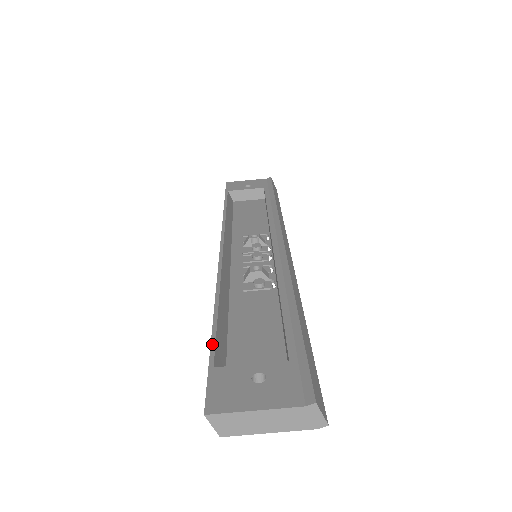
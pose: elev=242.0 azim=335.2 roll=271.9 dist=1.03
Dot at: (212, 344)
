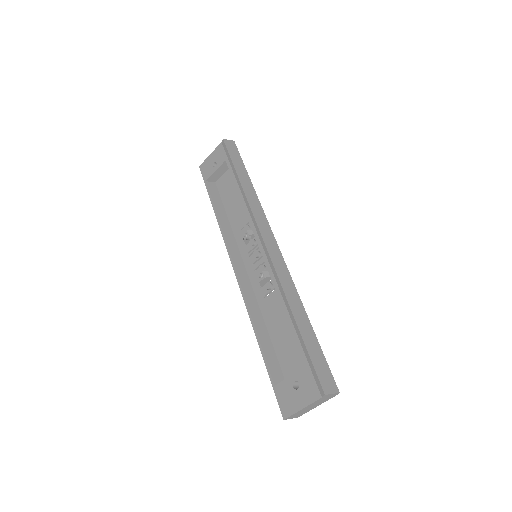
Dot at: (267, 368)
